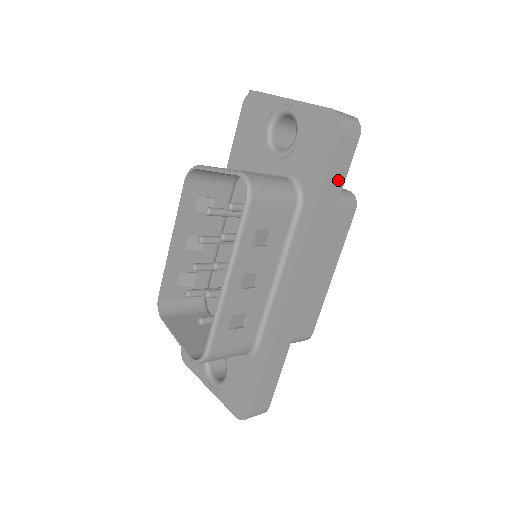
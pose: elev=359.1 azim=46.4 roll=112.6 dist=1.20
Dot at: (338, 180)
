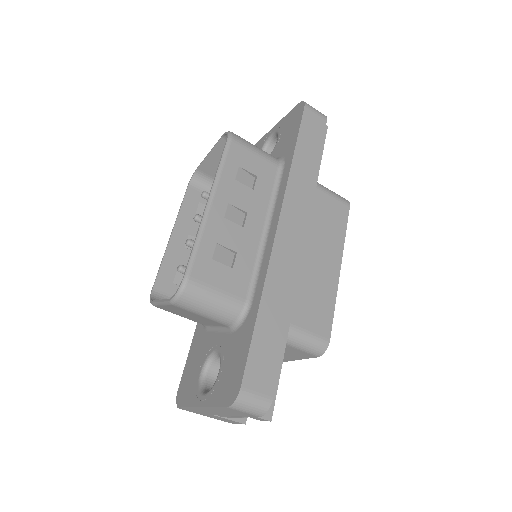
Dot at: (313, 146)
